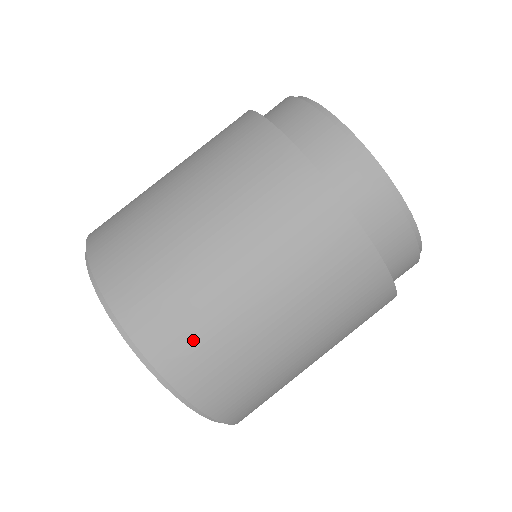
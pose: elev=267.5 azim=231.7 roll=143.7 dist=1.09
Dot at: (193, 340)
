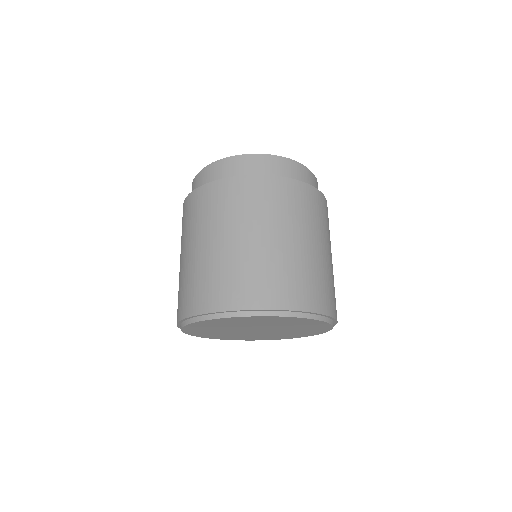
Dot at: (314, 286)
